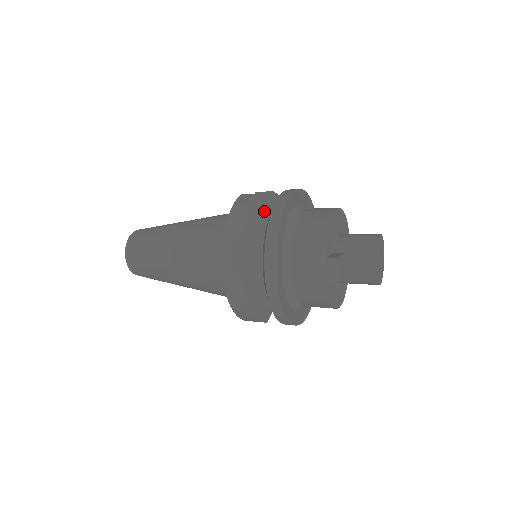
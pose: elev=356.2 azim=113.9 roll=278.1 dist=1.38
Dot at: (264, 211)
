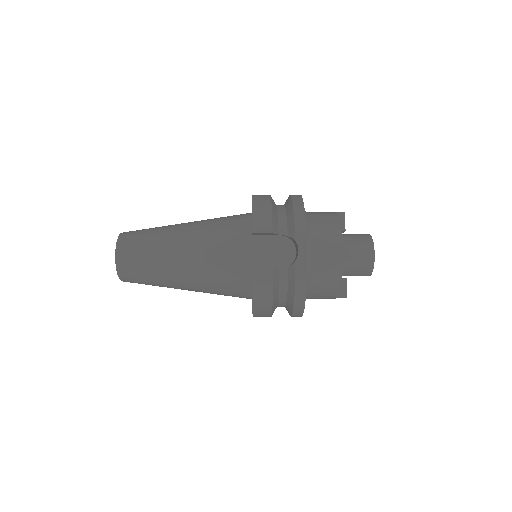
Dot at: (280, 280)
